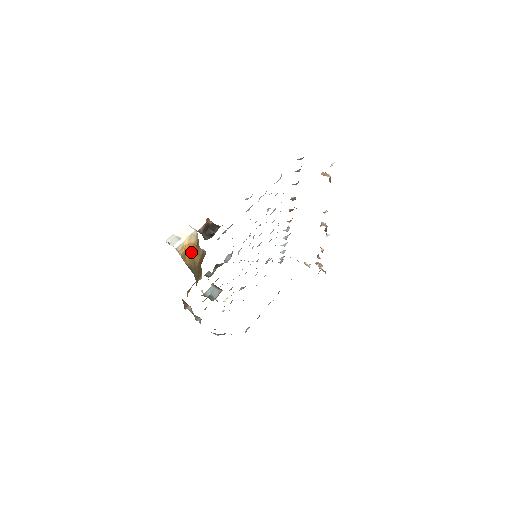
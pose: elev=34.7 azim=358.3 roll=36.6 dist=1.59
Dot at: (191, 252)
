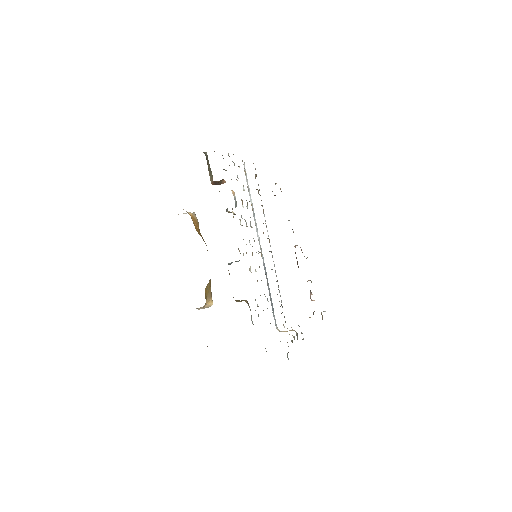
Dot at: (197, 228)
